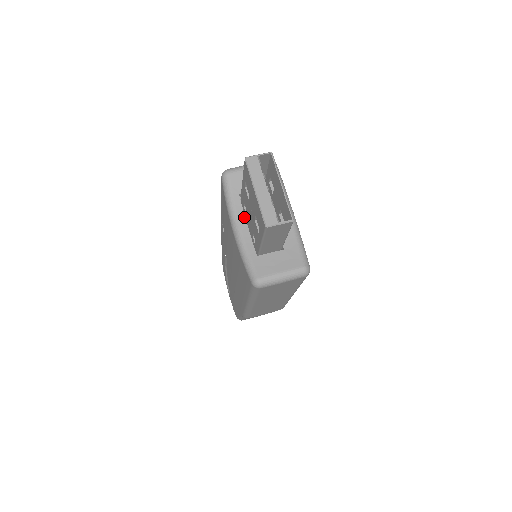
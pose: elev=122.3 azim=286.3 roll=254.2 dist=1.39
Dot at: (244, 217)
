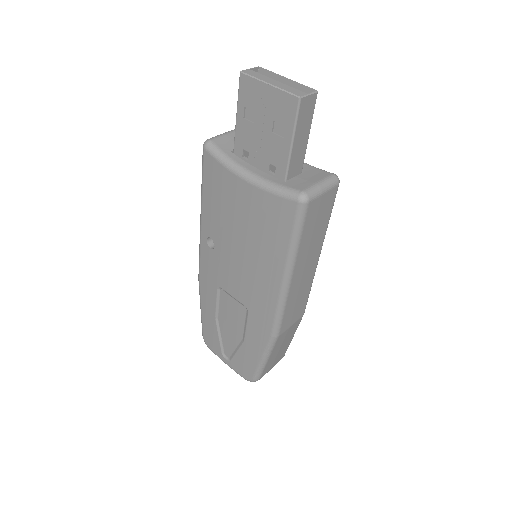
Dot at: (248, 164)
